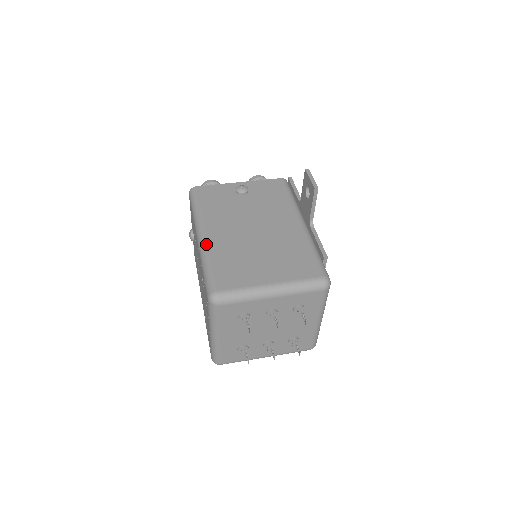
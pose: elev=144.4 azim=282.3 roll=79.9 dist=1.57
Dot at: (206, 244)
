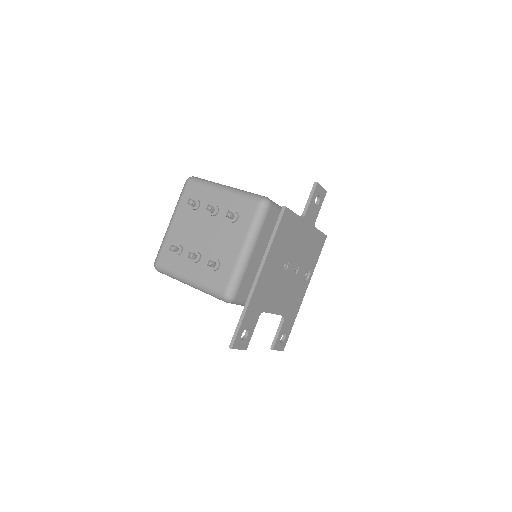
Dot at: occluded
